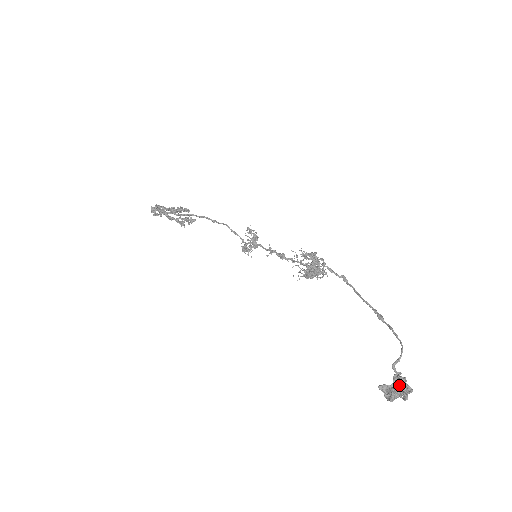
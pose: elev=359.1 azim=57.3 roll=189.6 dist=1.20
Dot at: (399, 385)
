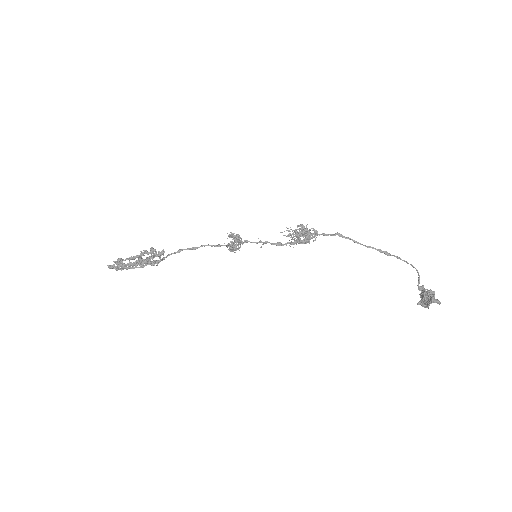
Dot at: (433, 299)
